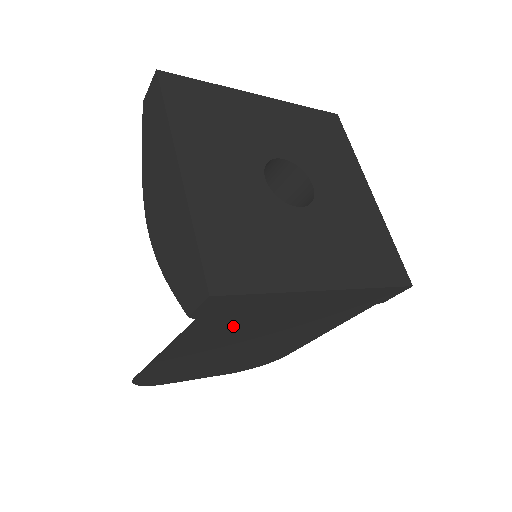
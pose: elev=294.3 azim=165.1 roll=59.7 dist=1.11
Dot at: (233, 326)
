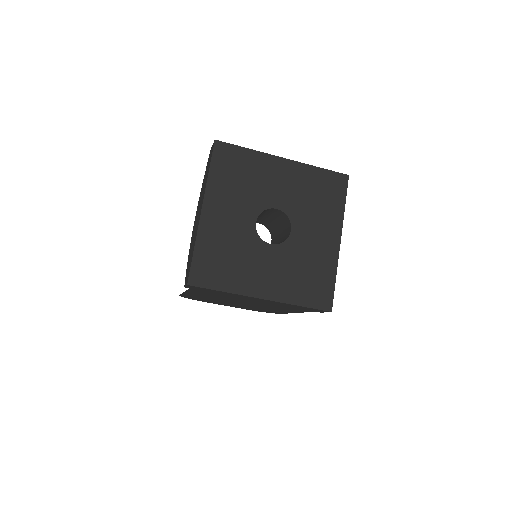
Dot at: (217, 295)
